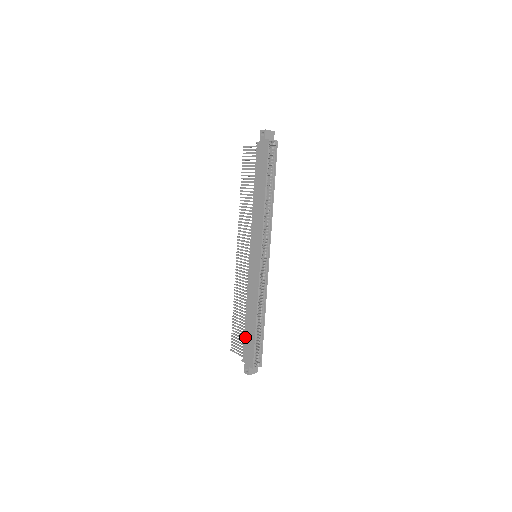
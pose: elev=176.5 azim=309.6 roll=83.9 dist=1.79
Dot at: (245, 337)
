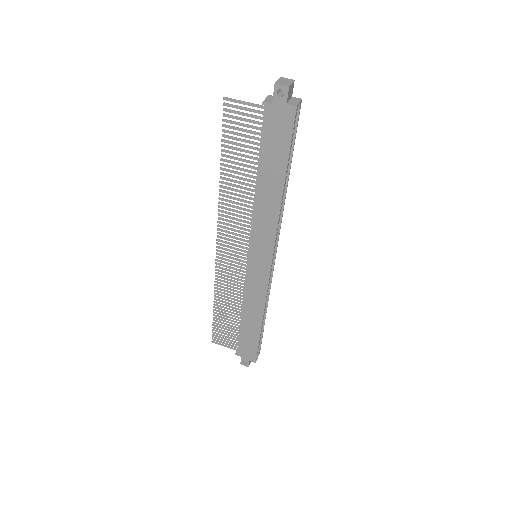
Dot at: (241, 337)
